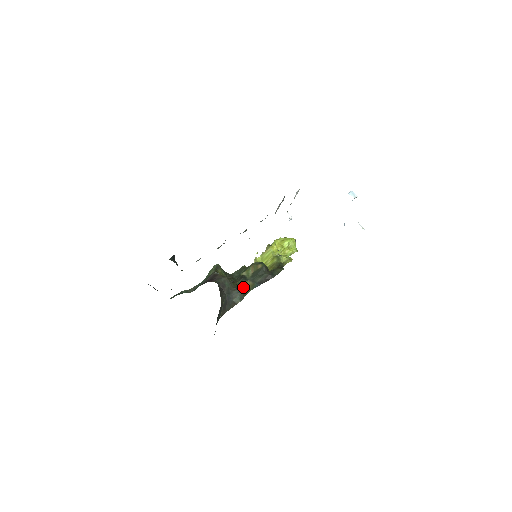
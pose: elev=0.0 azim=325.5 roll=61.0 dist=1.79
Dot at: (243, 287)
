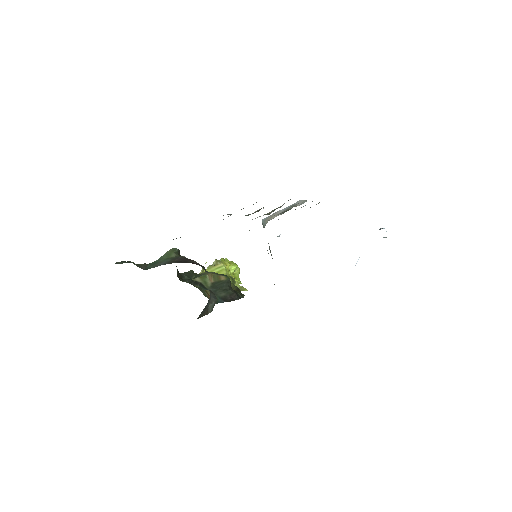
Dot at: (206, 295)
